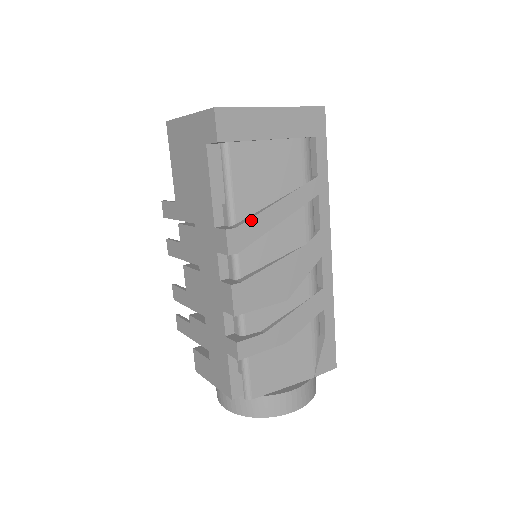
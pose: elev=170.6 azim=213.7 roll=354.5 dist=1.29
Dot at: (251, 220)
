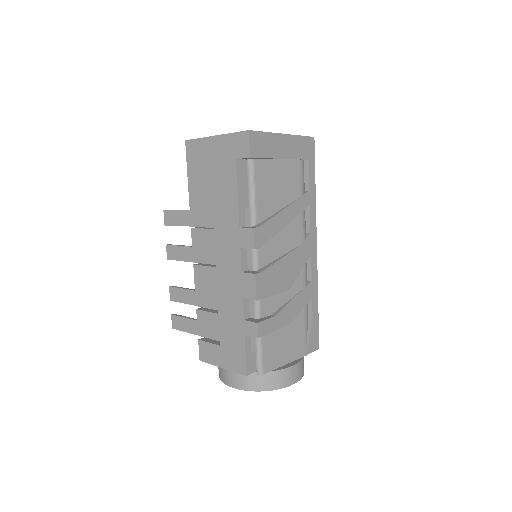
Dot at: (269, 222)
